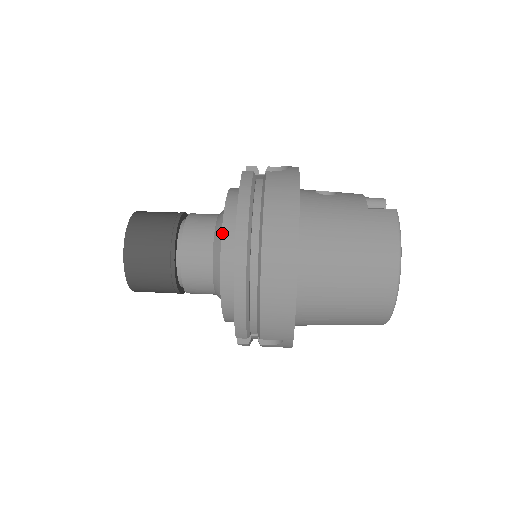
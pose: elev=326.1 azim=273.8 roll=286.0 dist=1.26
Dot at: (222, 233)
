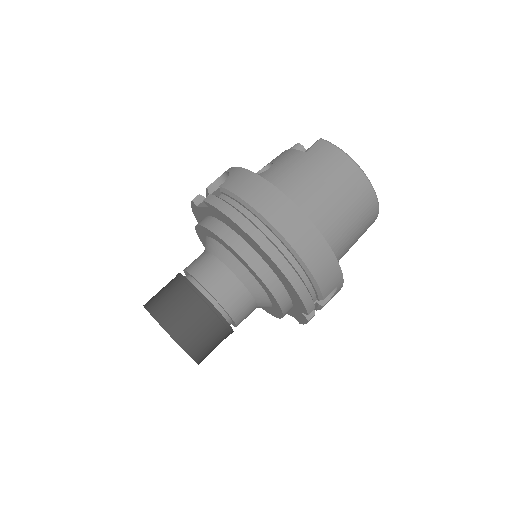
Dot at: (236, 252)
